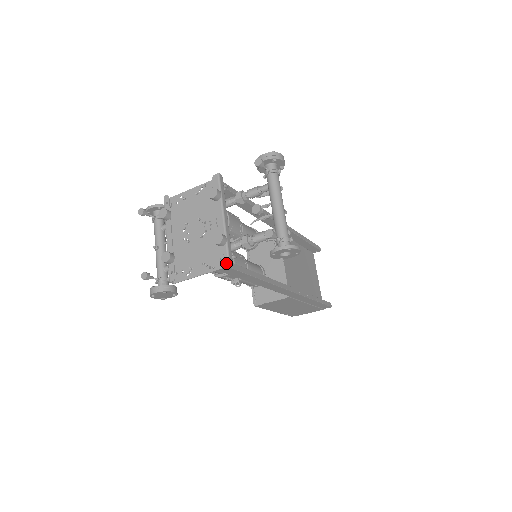
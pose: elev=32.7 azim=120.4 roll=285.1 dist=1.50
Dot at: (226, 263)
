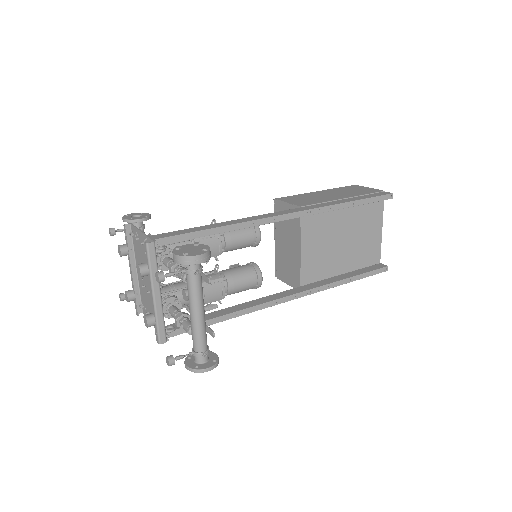
Dot at: (157, 342)
